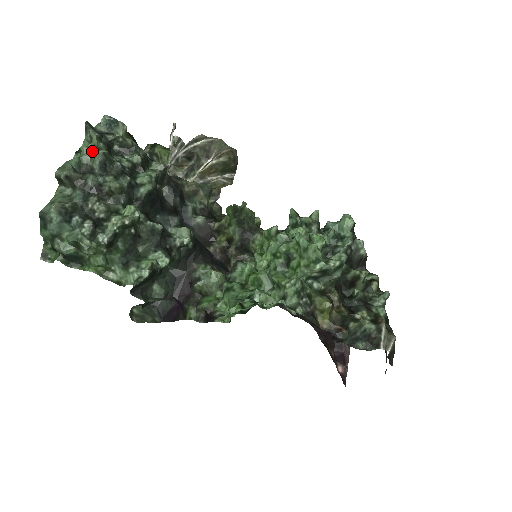
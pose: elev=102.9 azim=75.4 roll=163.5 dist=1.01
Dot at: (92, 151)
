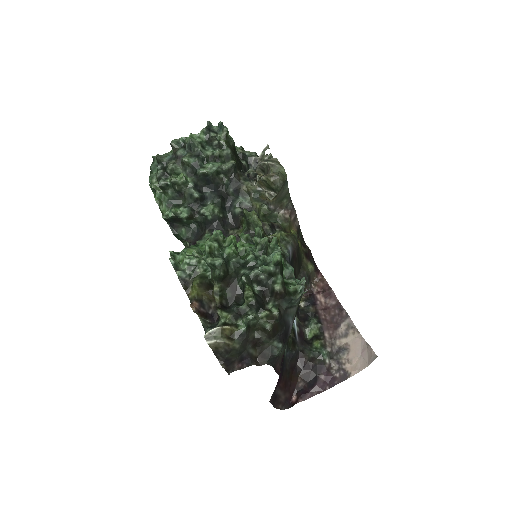
Dot at: (192, 137)
